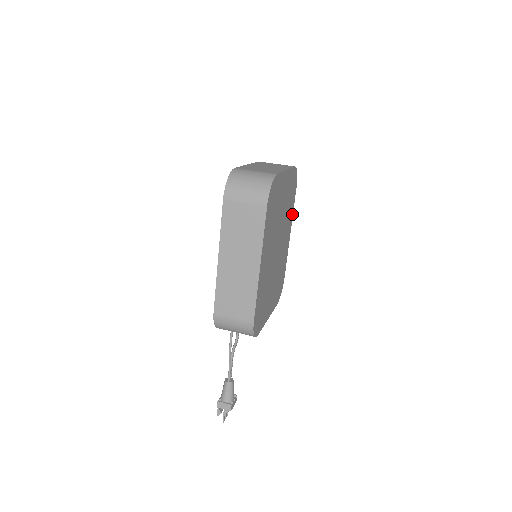
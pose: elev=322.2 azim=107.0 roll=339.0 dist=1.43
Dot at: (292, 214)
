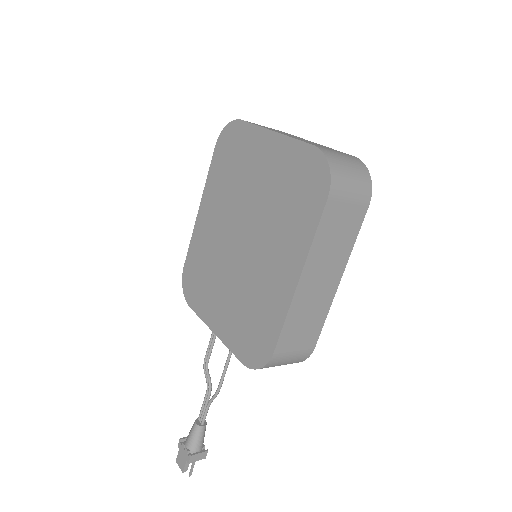
Dot at: occluded
